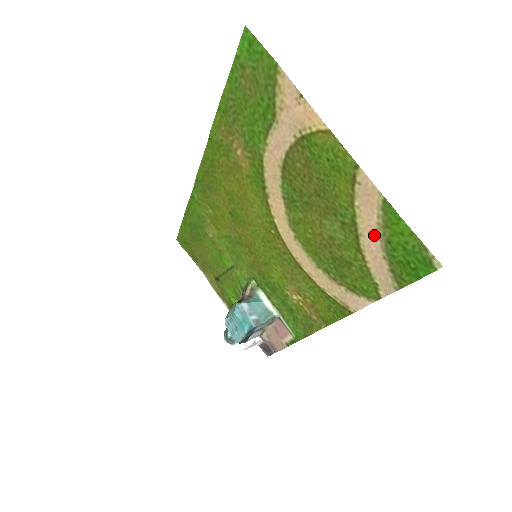
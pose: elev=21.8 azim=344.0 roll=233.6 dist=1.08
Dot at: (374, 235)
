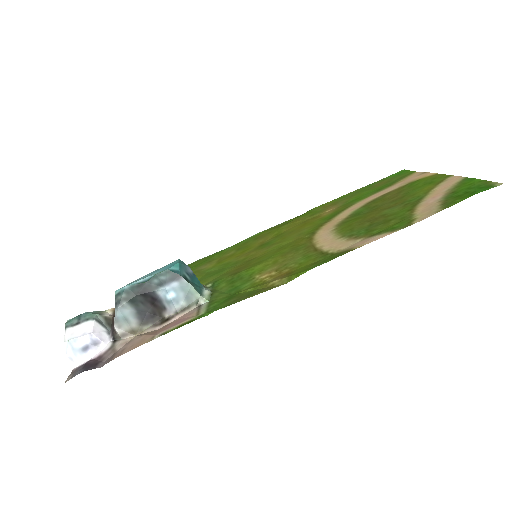
Dot at: (439, 196)
